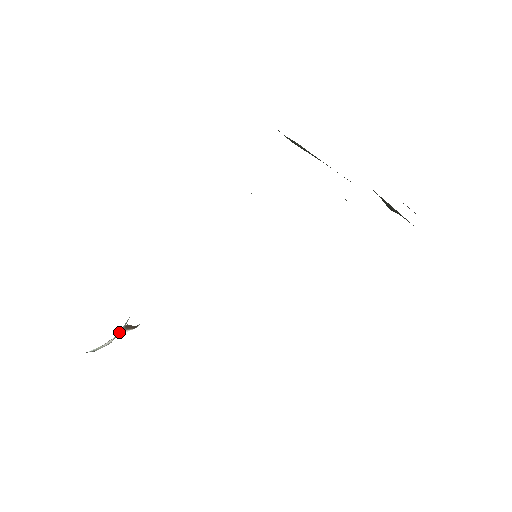
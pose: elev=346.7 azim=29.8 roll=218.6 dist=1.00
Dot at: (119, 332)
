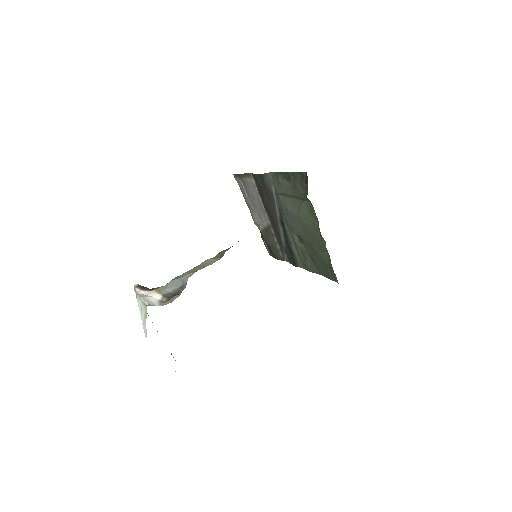
Dot at: (161, 292)
